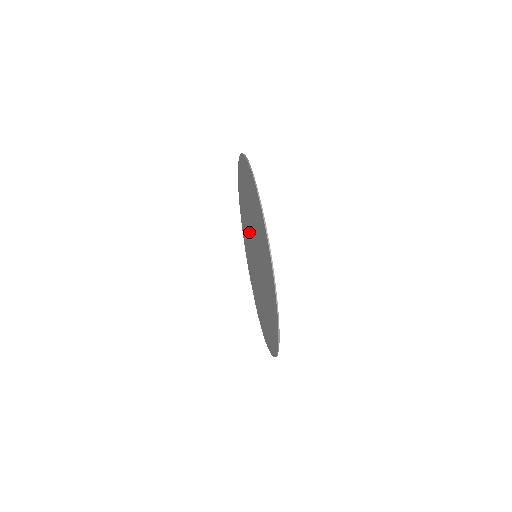
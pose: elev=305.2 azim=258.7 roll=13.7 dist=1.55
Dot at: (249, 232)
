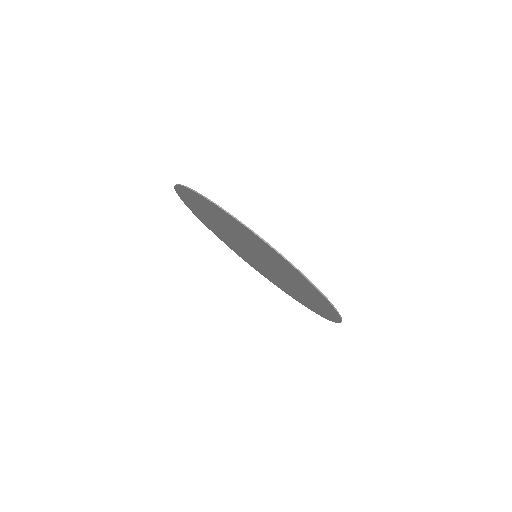
Dot at: (230, 234)
